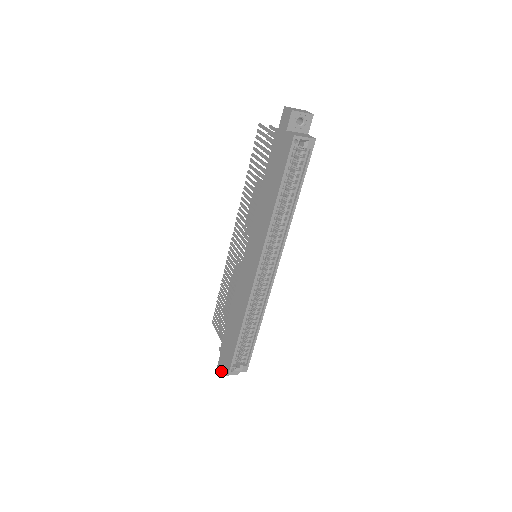
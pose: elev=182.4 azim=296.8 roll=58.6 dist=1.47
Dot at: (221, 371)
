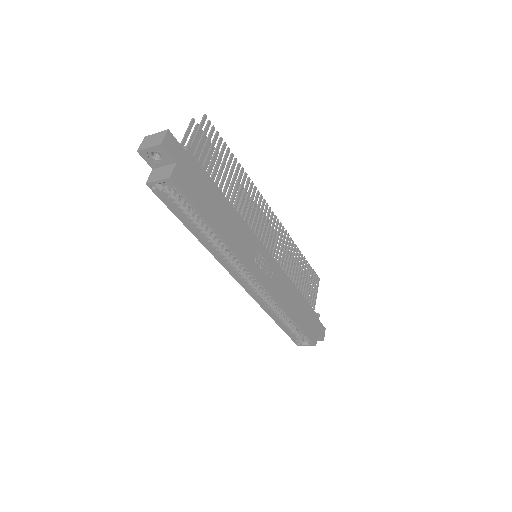
Dot at: occluded
